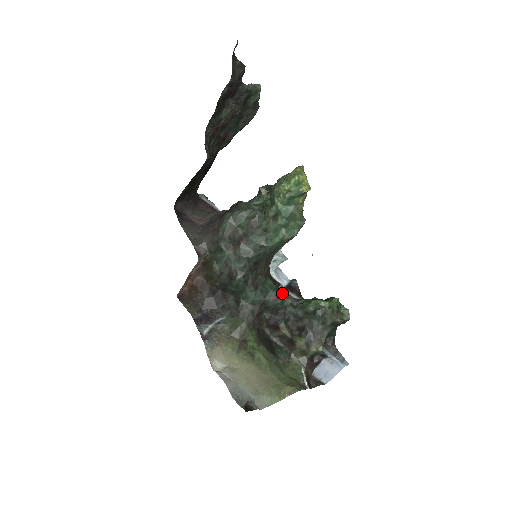
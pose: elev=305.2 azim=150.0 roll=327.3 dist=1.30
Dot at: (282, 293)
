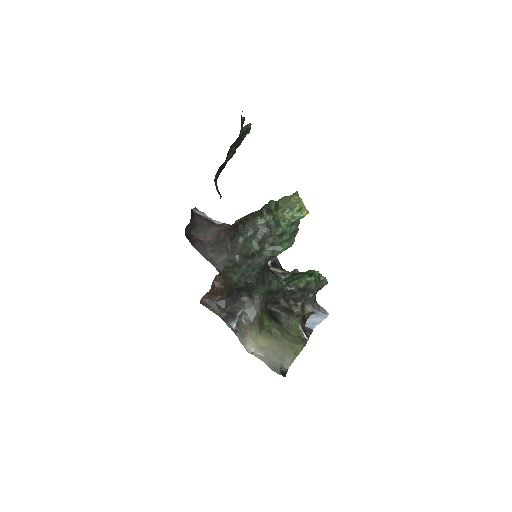
Dot at: (279, 278)
